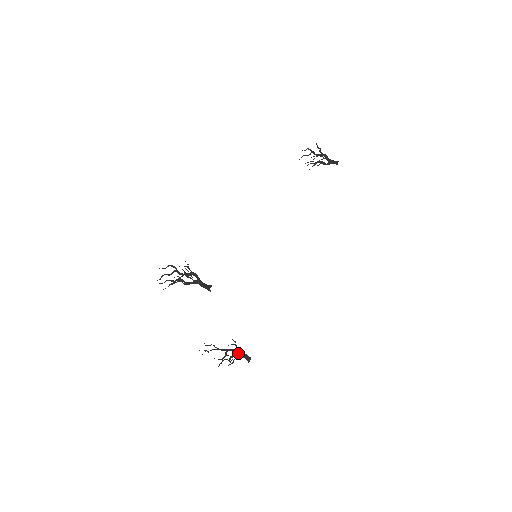
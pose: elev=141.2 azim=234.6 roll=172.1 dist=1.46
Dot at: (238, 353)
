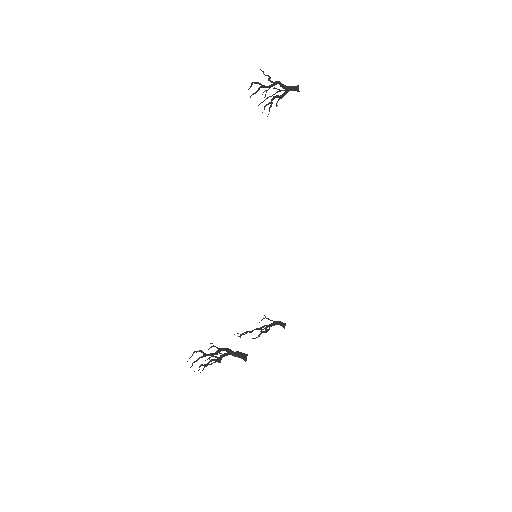
Dot at: (271, 324)
